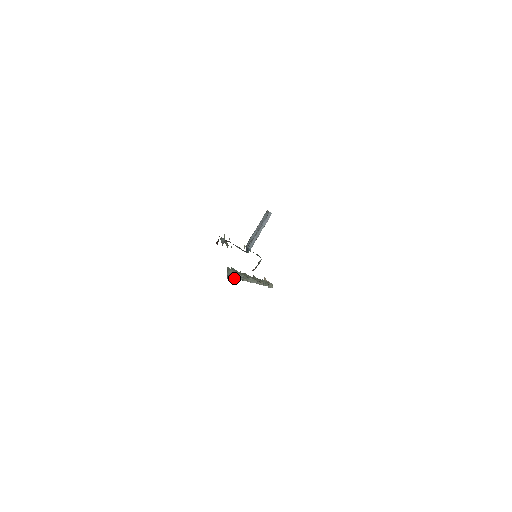
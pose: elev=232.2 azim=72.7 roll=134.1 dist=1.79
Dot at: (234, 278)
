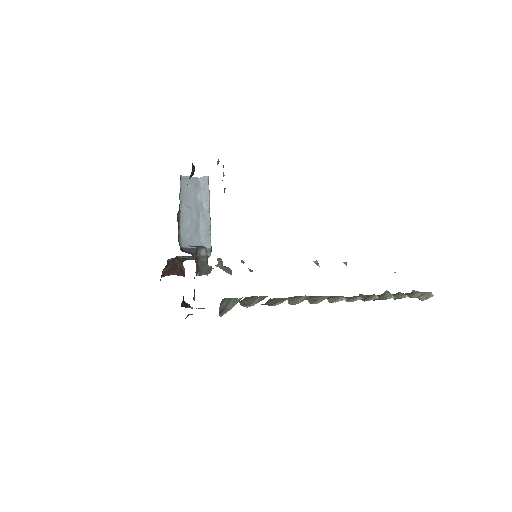
Dot at: (230, 308)
